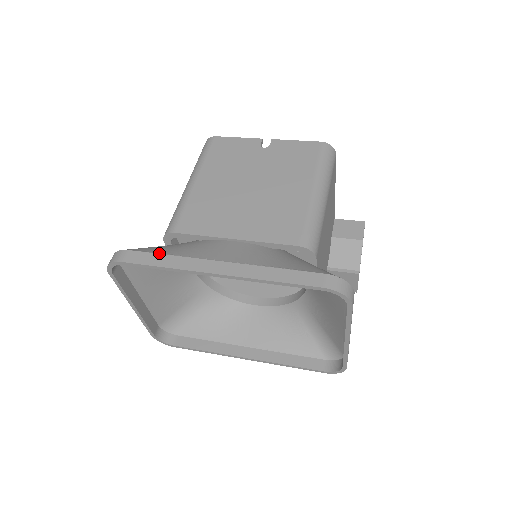
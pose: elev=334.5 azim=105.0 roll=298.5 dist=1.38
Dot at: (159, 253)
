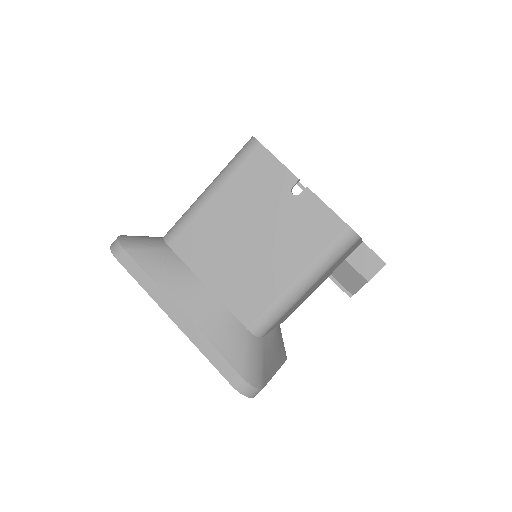
Dot at: (143, 270)
